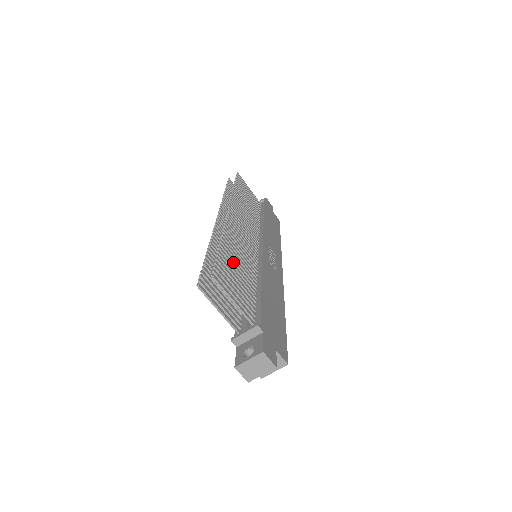
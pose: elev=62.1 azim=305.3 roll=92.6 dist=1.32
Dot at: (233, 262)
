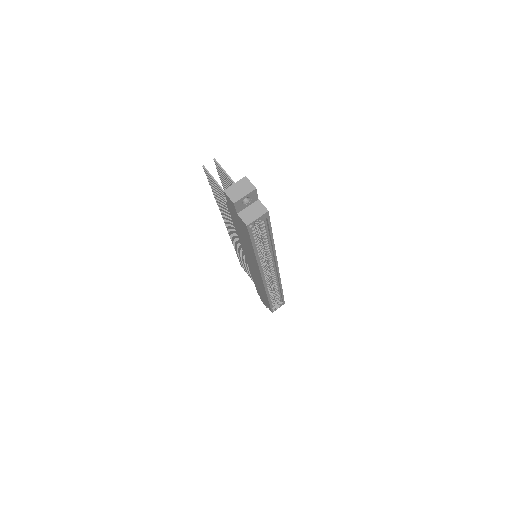
Dot at: occluded
